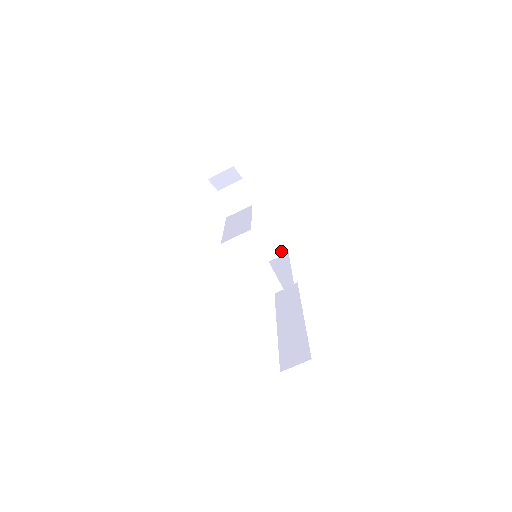
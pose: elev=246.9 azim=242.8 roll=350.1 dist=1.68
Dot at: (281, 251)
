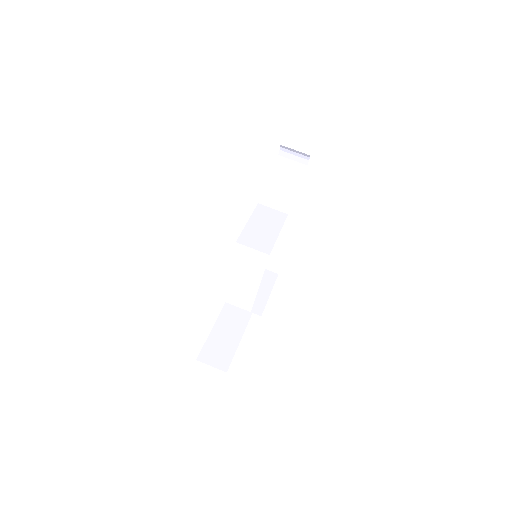
Dot at: (256, 310)
